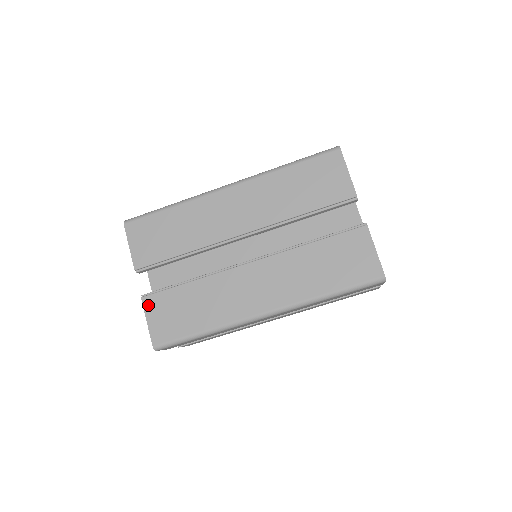
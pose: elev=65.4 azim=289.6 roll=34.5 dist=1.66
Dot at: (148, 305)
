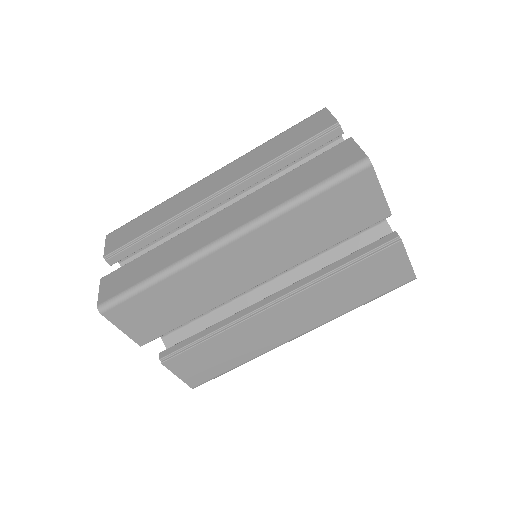
Dot at: (172, 366)
